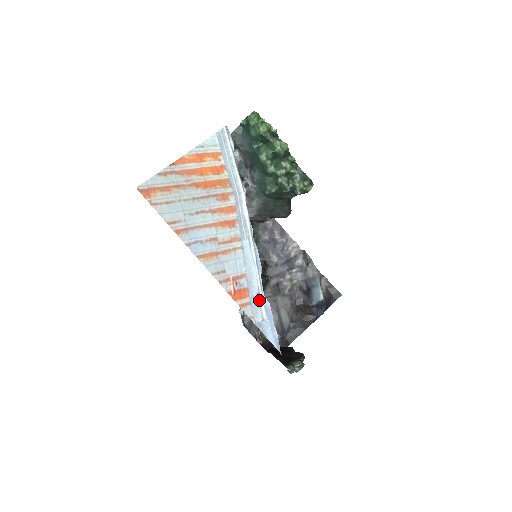
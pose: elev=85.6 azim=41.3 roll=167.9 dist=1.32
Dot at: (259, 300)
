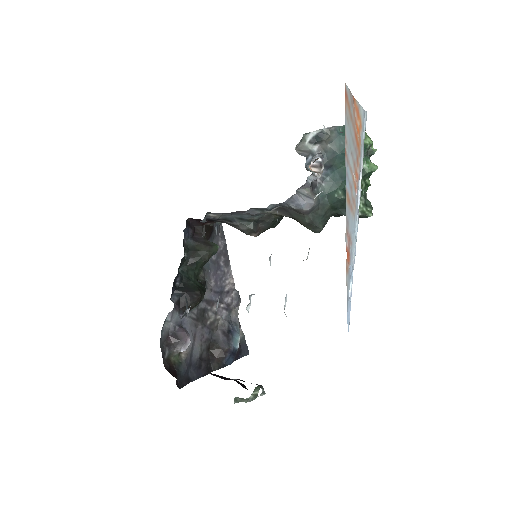
Dot at: (351, 275)
